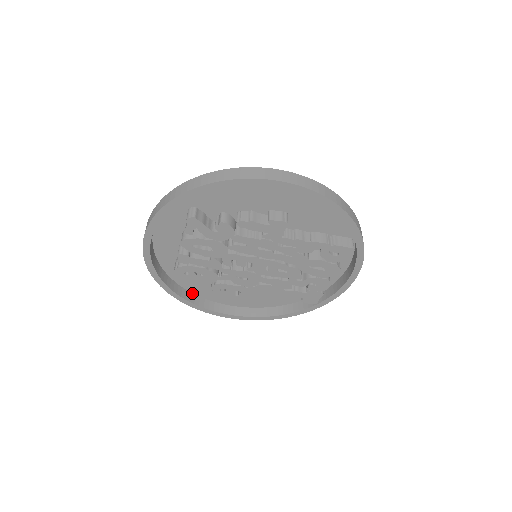
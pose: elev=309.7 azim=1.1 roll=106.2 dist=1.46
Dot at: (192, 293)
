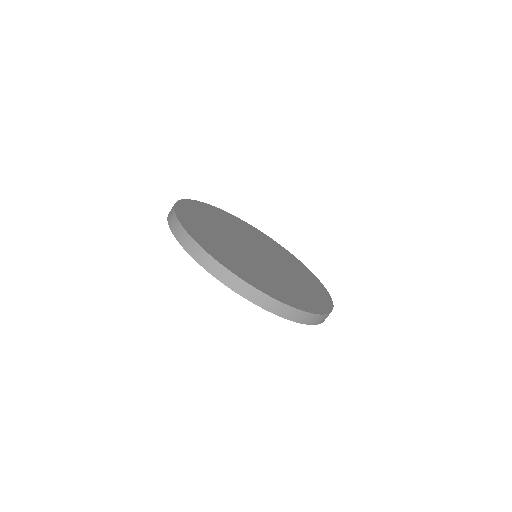
Dot at: occluded
